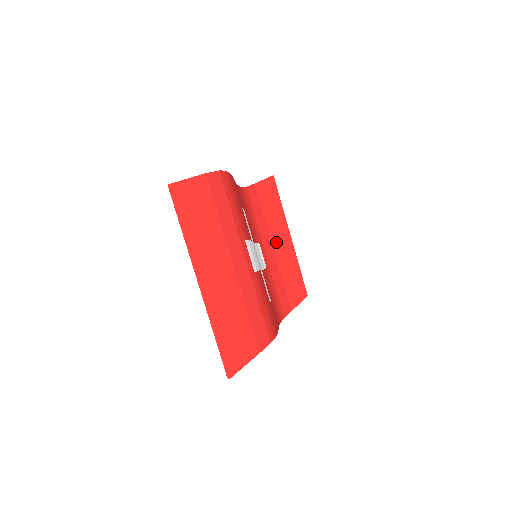
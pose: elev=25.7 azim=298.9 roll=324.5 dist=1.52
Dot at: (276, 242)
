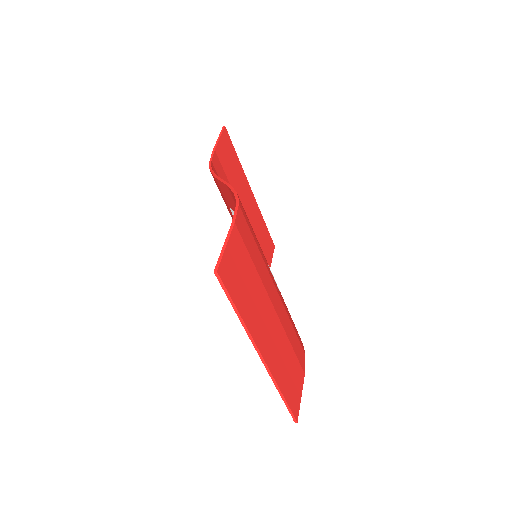
Dot at: (244, 208)
